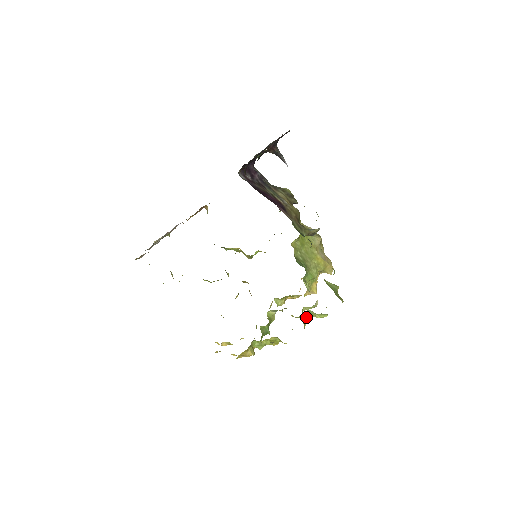
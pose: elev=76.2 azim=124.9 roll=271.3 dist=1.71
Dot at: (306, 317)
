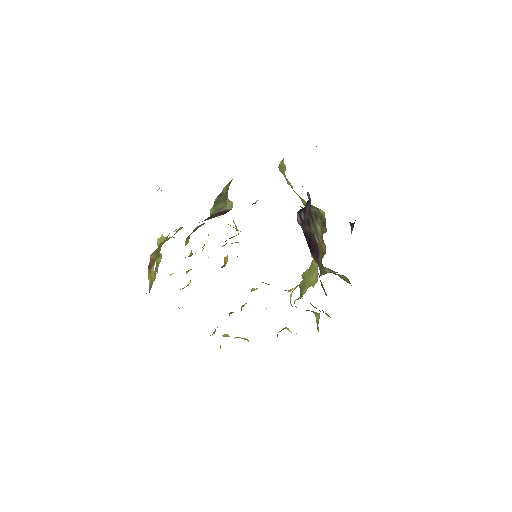
Dot at: occluded
